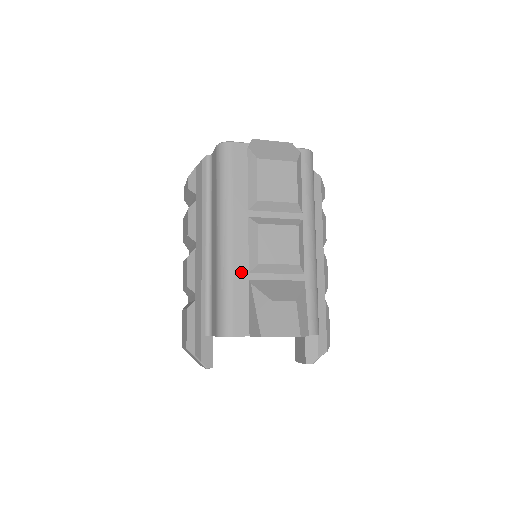
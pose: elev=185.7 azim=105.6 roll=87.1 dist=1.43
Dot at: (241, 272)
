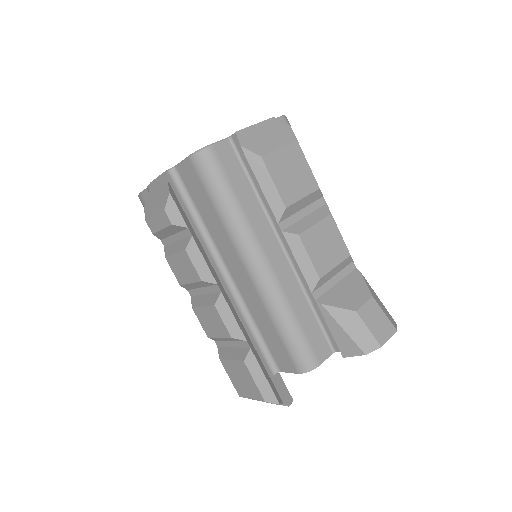
Dot at: (294, 294)
